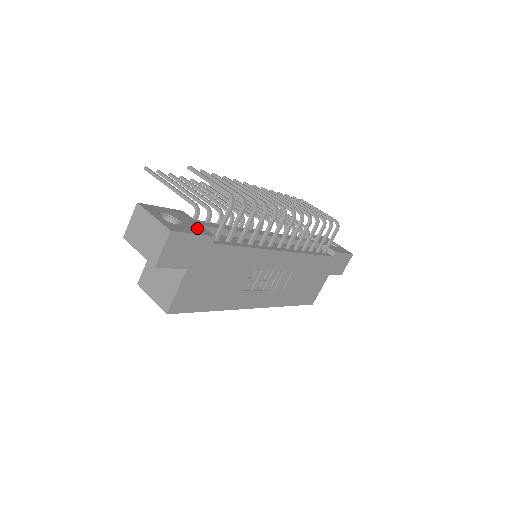
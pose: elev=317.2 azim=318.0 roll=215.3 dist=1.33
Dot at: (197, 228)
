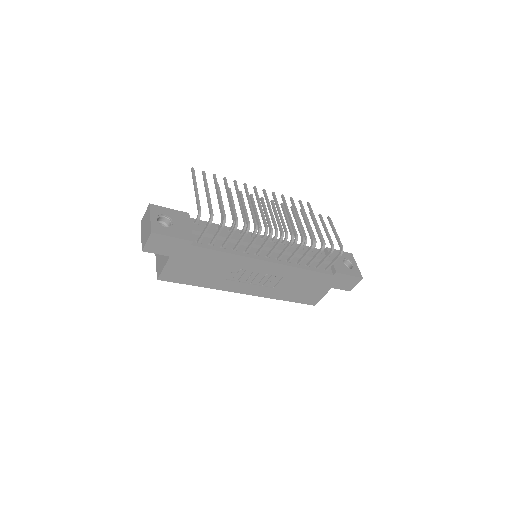
Dot at: (182, 232)
